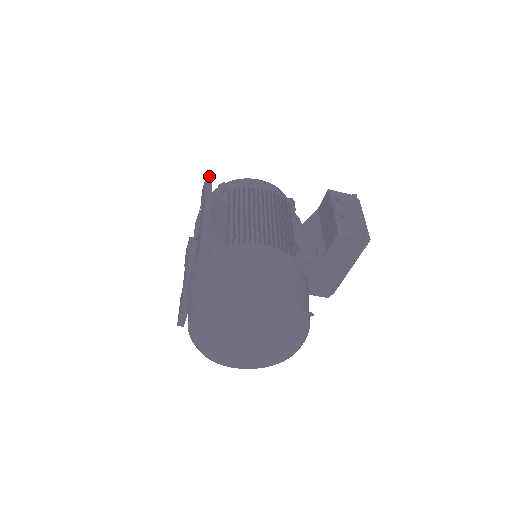
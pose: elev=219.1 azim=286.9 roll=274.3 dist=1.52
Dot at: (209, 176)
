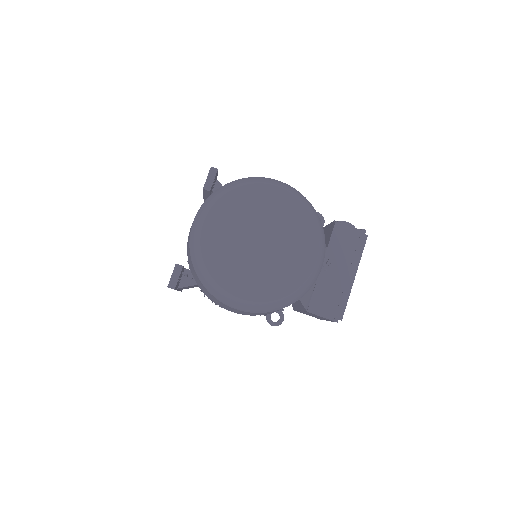
Dot at: occluded
